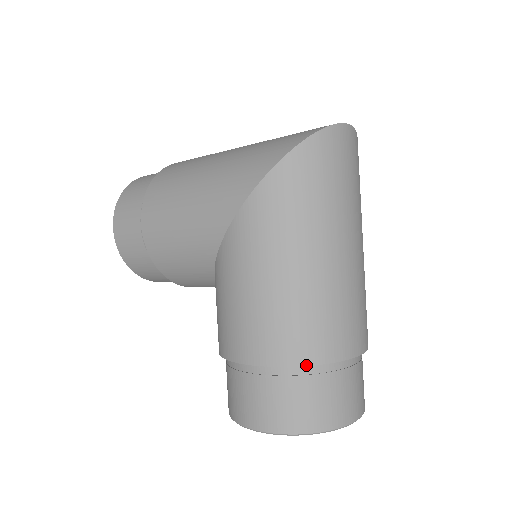
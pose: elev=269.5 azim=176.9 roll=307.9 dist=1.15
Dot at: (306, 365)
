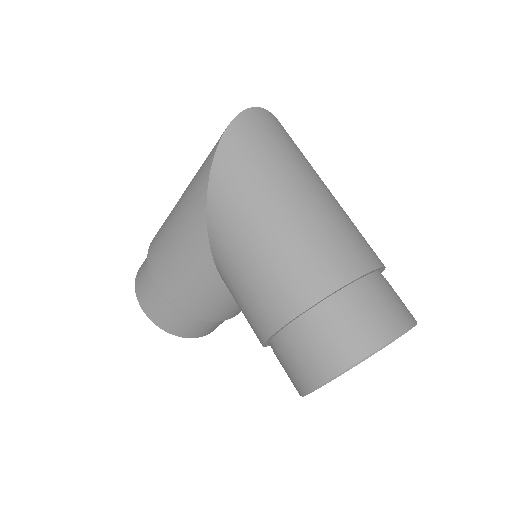
Dot at: (324, 297)
